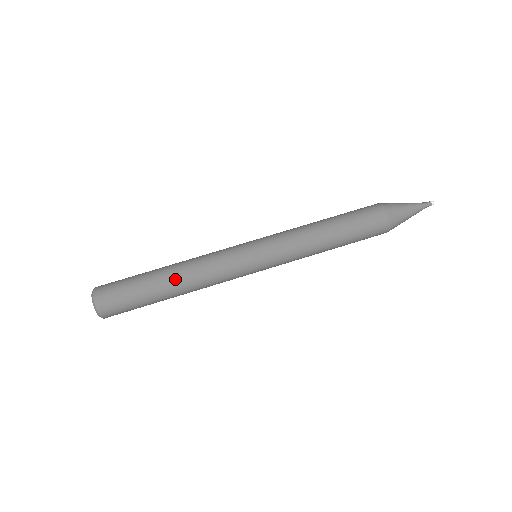
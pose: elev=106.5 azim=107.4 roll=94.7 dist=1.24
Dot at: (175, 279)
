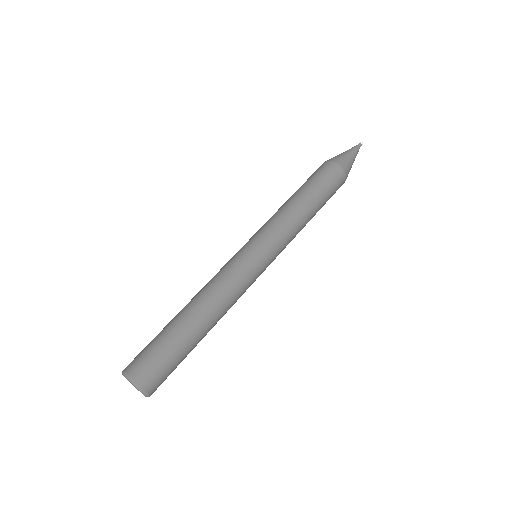
Dot at: (193, 306)
